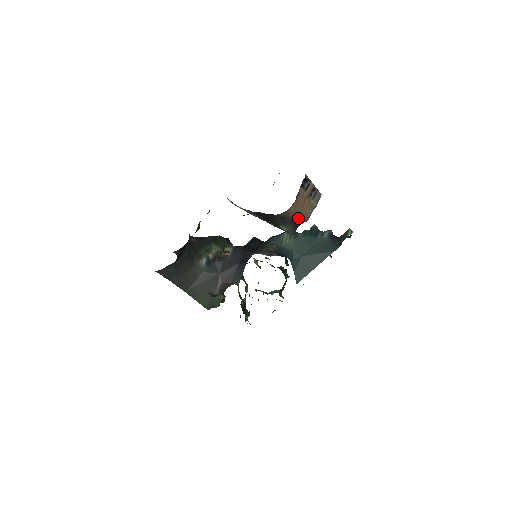
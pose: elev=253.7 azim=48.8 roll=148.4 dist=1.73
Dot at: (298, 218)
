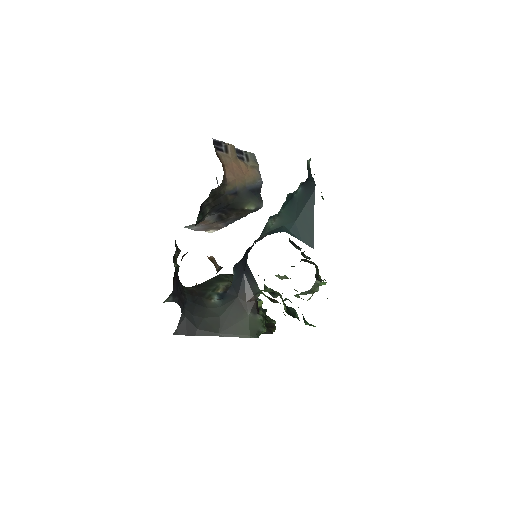
Dot at: (249, 185)
